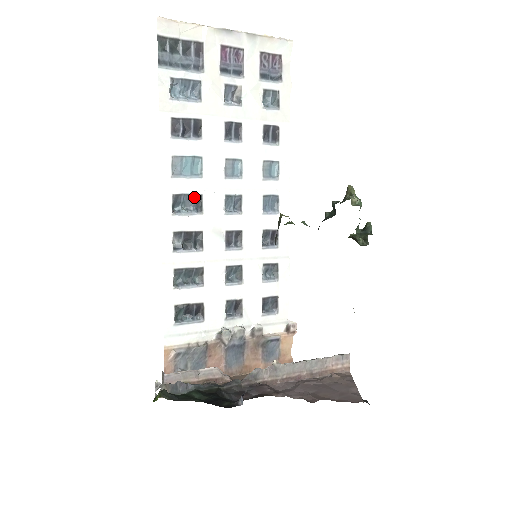
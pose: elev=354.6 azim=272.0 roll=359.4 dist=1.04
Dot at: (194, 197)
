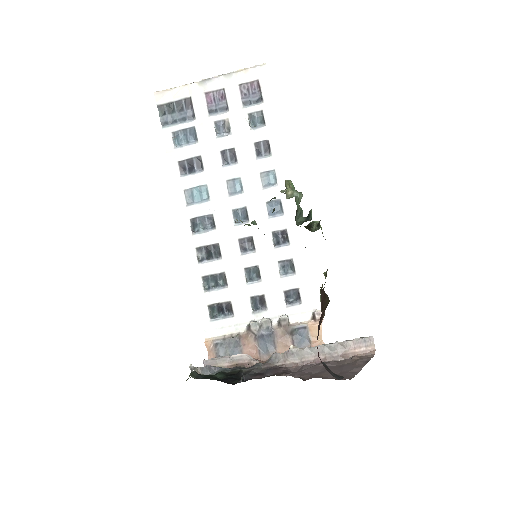
Dot at: (207, 217)
